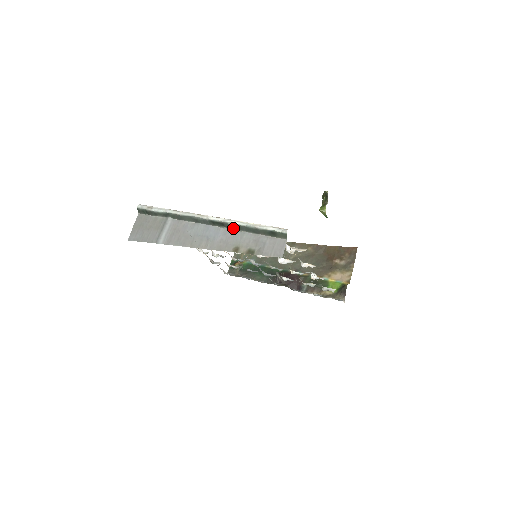
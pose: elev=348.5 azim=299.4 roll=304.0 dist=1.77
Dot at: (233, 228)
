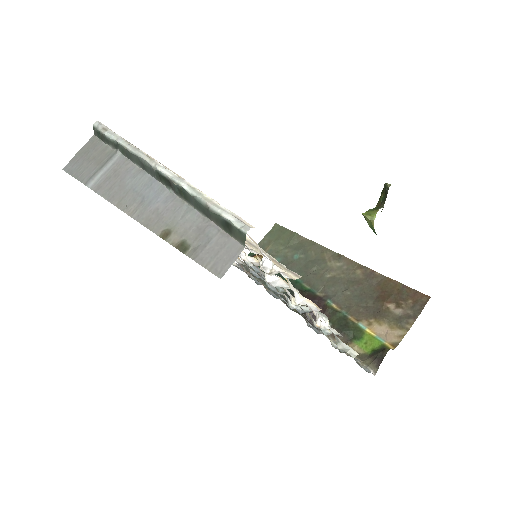
Dot at: (180, 195)
